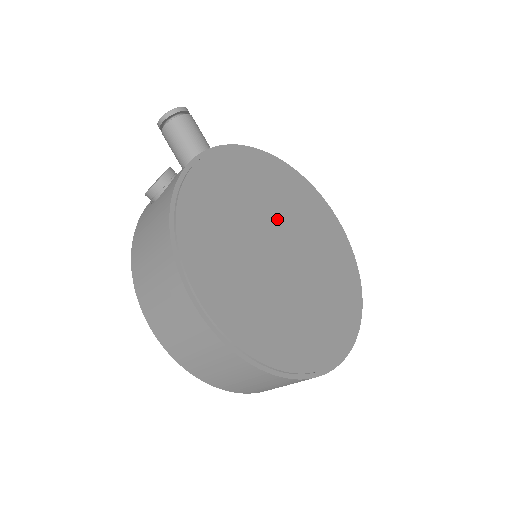
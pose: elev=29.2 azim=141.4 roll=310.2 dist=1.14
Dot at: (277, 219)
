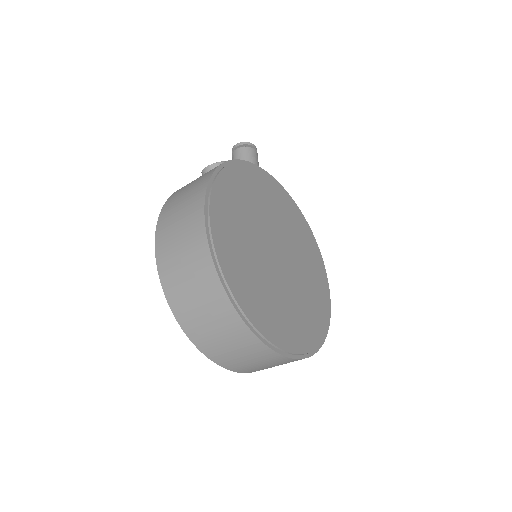
Dot at: (285, 237)
